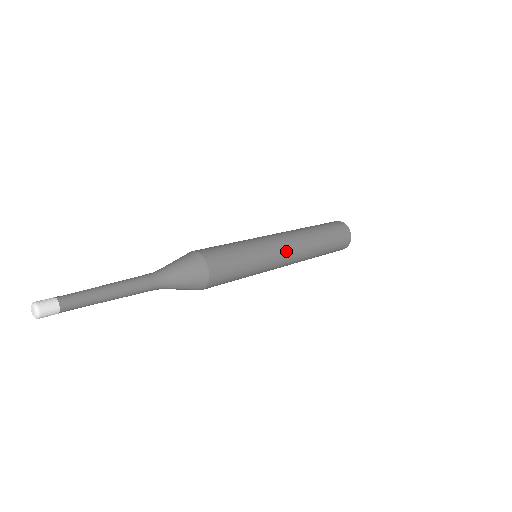
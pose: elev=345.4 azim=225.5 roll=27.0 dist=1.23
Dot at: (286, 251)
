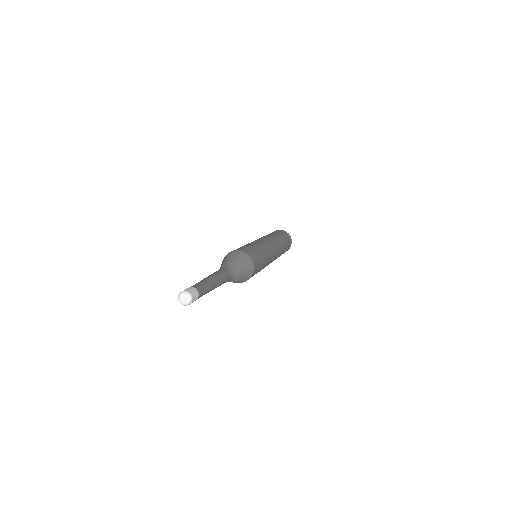
Dot at: (267, 241)
